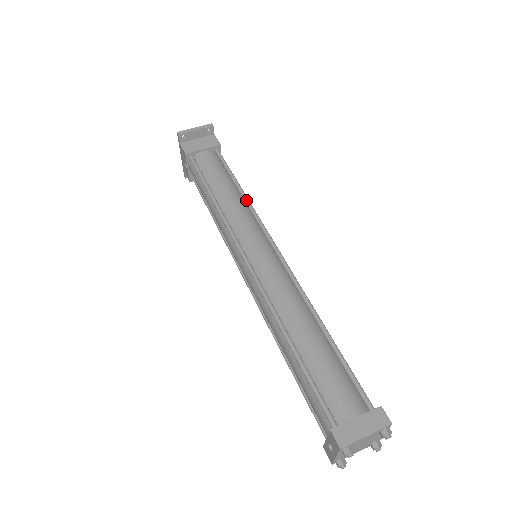
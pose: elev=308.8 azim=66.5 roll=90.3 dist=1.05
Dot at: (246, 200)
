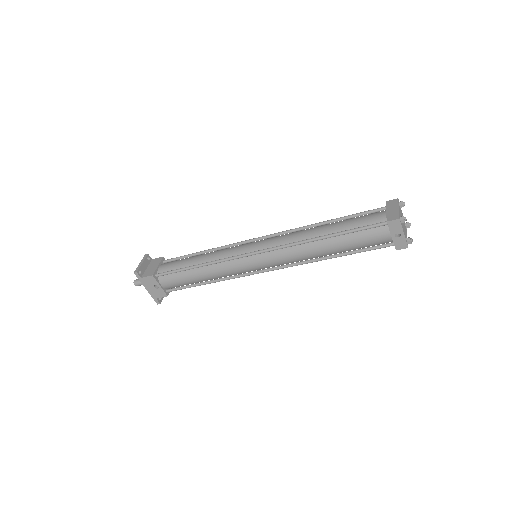
Dot at: (216, 248)
